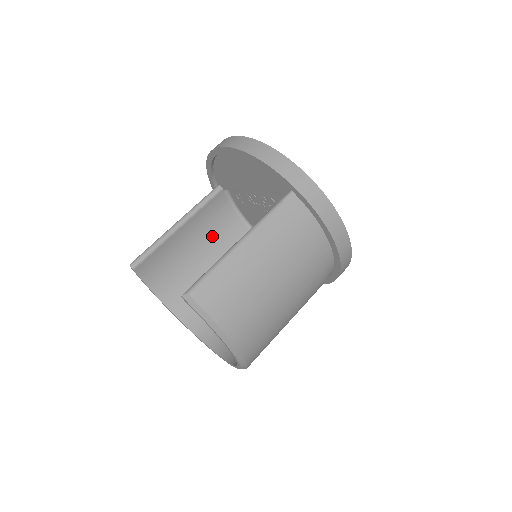
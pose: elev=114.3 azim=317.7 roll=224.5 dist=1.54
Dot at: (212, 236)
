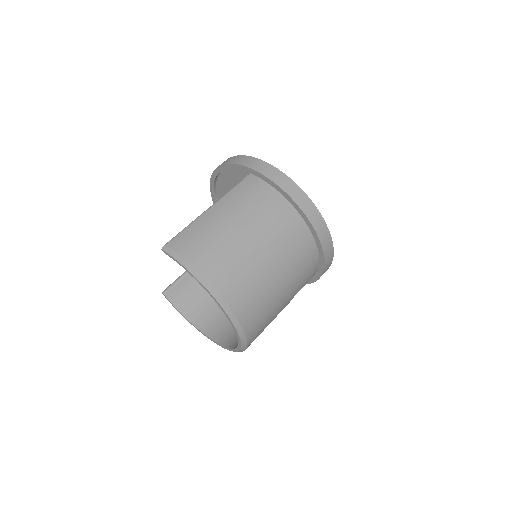
Dot at: occluded
